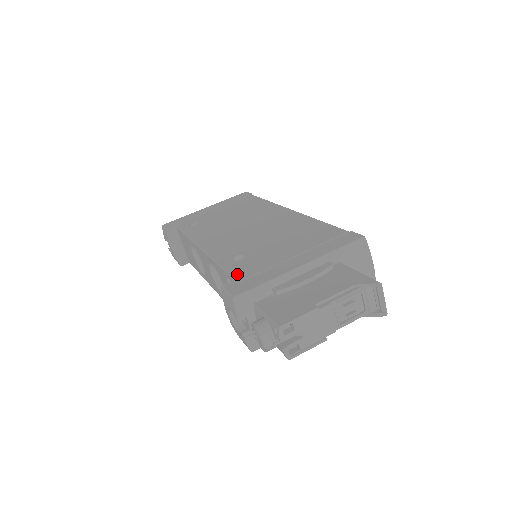
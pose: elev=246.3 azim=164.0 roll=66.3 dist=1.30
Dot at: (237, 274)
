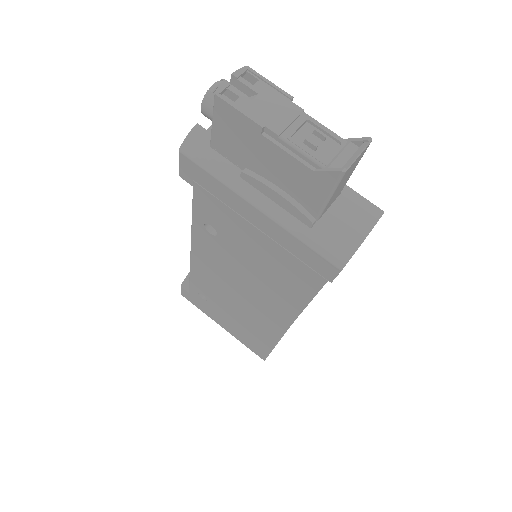
Dot at: occluded
